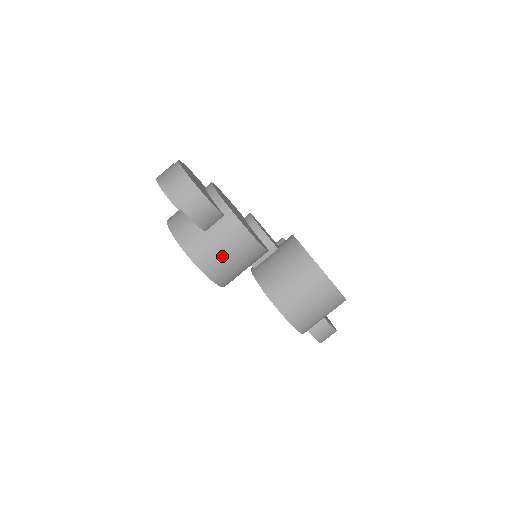
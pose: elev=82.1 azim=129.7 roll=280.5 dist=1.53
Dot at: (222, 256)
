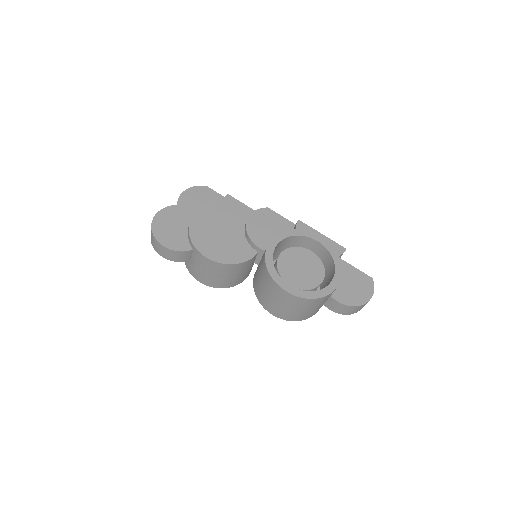
Dot at: (208, 275)
